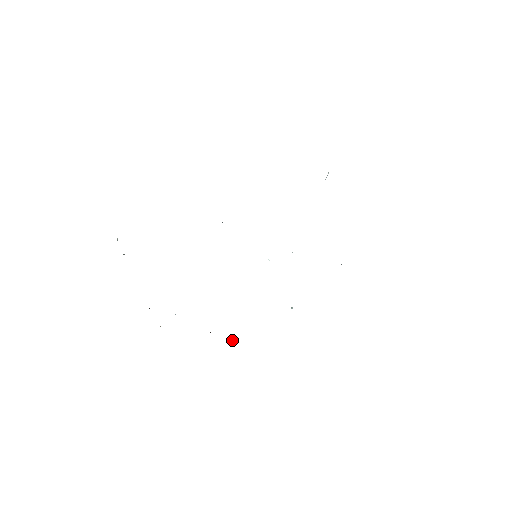
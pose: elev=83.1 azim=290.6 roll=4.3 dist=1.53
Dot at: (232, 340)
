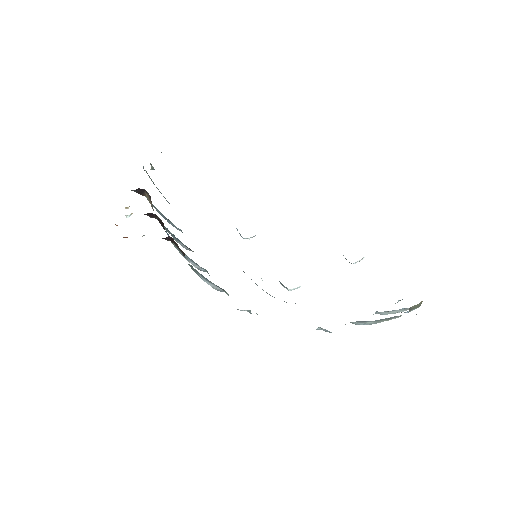
Dot at: occluded
